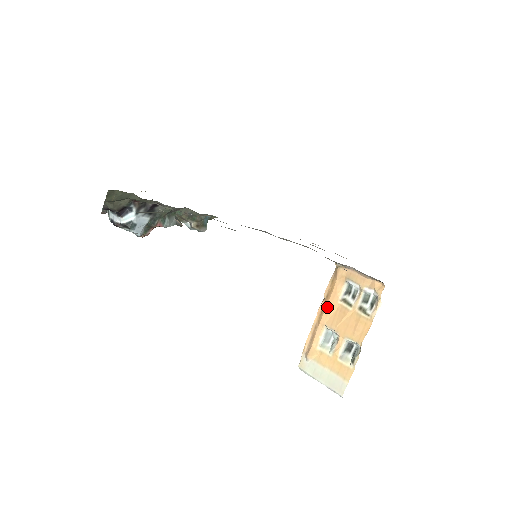
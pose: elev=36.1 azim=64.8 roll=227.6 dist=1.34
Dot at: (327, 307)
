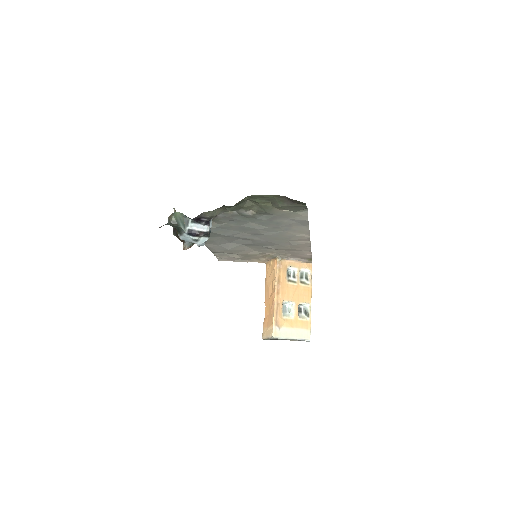
Dot at: (282, 288)
